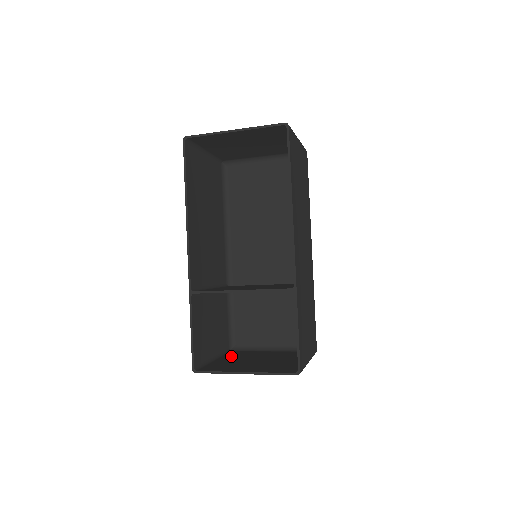
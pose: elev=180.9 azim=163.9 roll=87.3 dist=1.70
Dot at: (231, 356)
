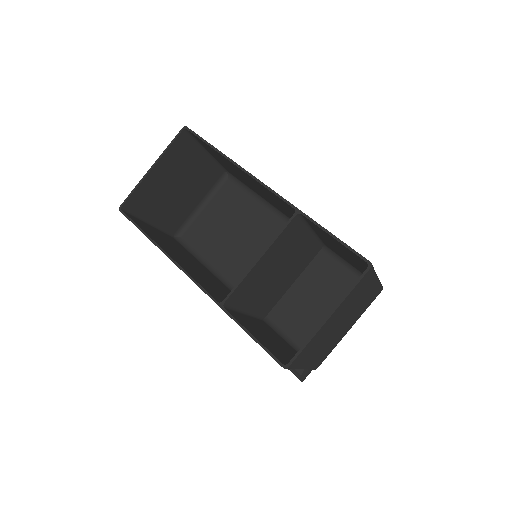
Dot at: occluded
